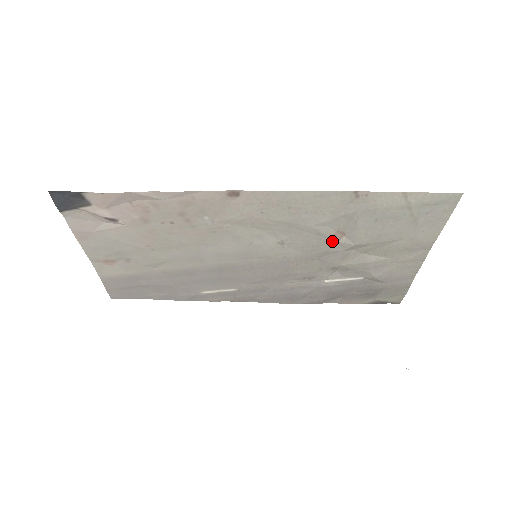
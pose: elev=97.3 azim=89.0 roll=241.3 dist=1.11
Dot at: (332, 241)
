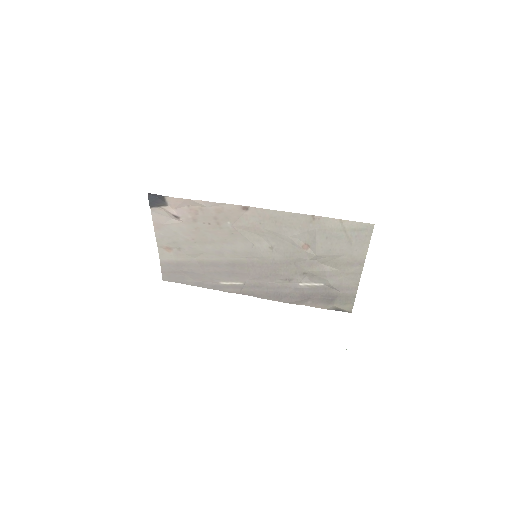
Dot at: (302, 251)
